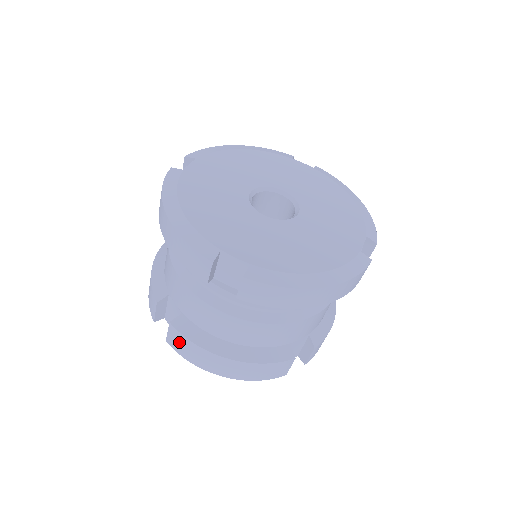
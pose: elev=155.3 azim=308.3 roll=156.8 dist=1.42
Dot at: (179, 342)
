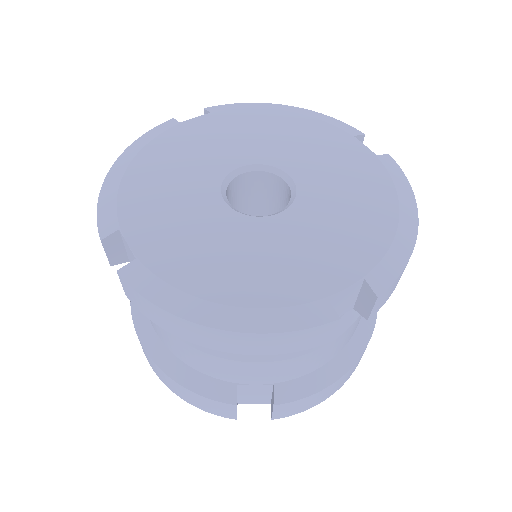
Dot at: occluded
